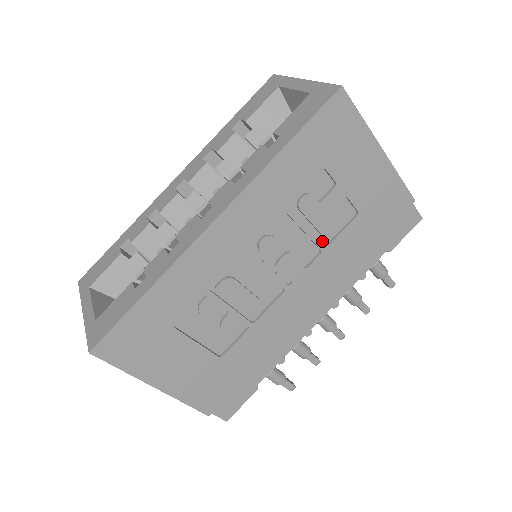
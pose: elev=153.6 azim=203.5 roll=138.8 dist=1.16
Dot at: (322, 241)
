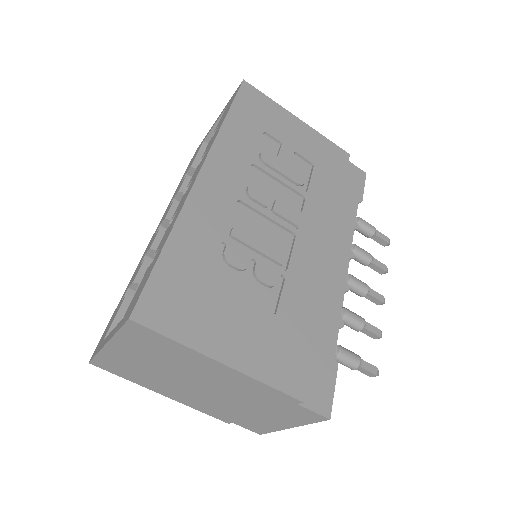
Dot at: (300, 191)
